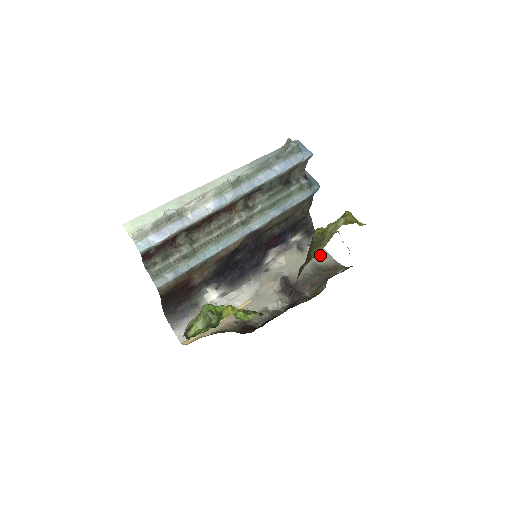
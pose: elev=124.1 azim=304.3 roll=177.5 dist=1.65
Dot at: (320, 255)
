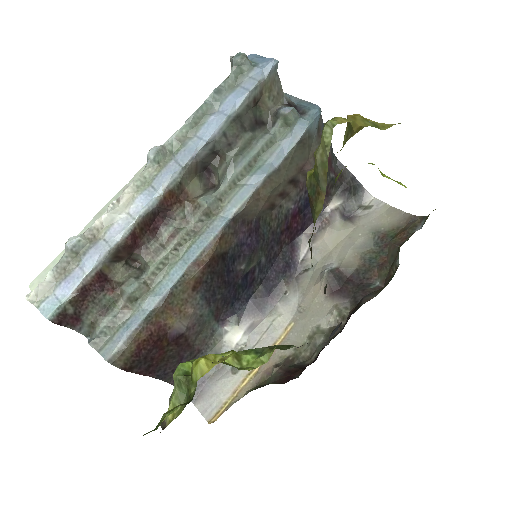
Dot at: (382, 215)
